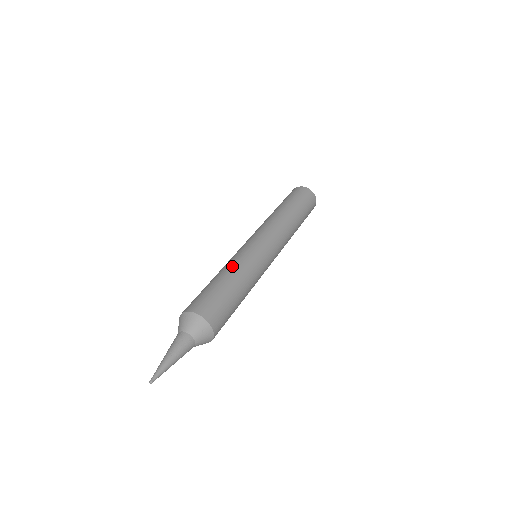
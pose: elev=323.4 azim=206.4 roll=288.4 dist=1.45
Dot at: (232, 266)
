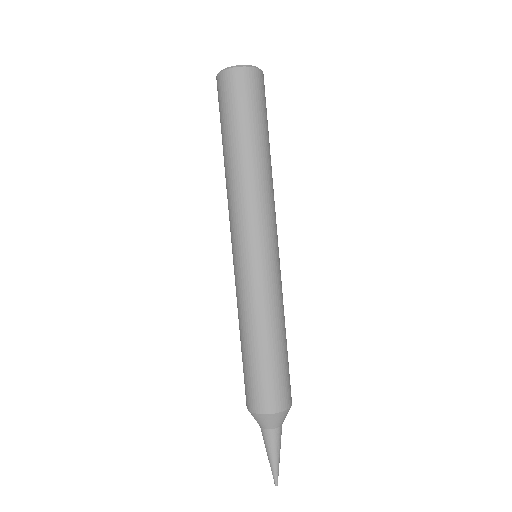
Dot at: (266, 320)
